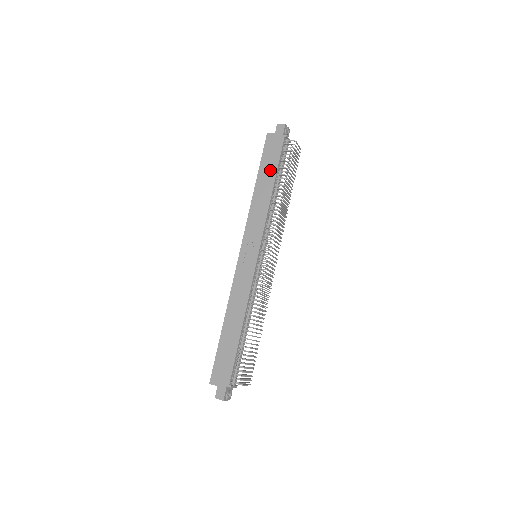
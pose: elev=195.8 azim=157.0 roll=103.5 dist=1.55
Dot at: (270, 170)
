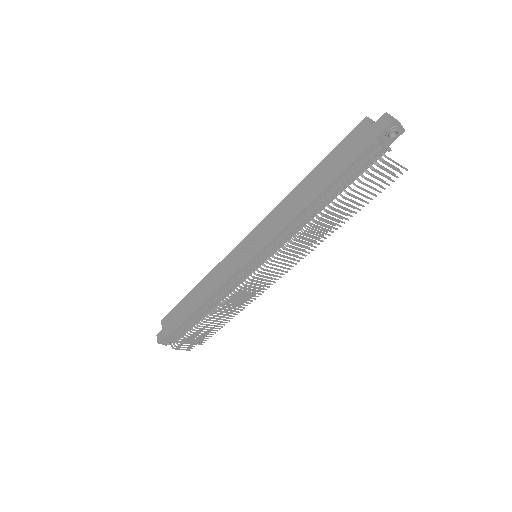
Dot at: (327, 175)
